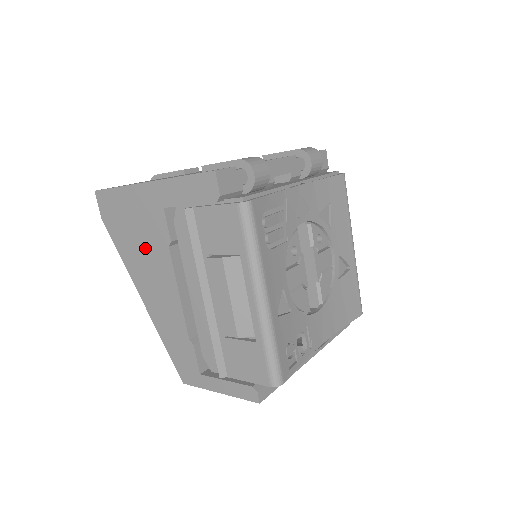
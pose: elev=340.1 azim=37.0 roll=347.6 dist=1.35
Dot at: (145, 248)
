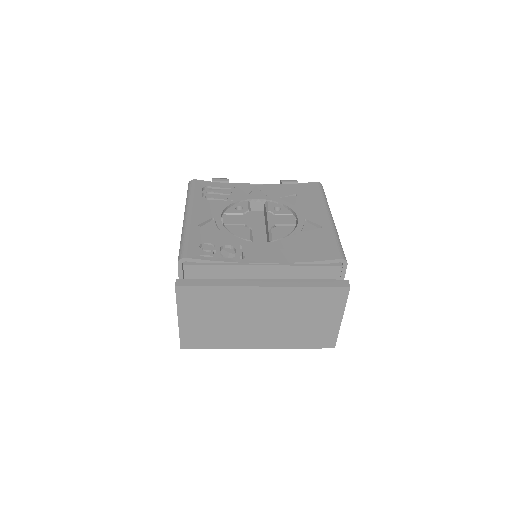
Dot at: occluded
